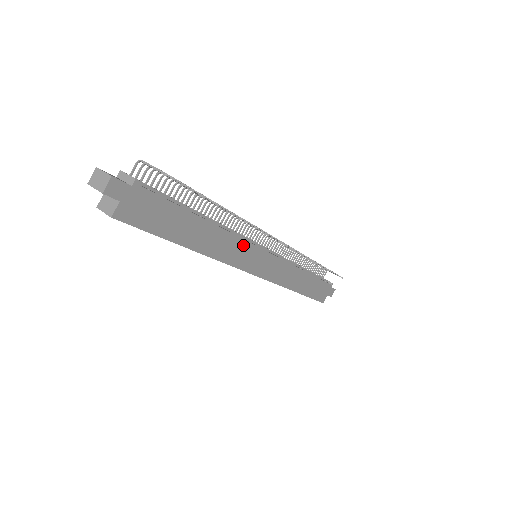
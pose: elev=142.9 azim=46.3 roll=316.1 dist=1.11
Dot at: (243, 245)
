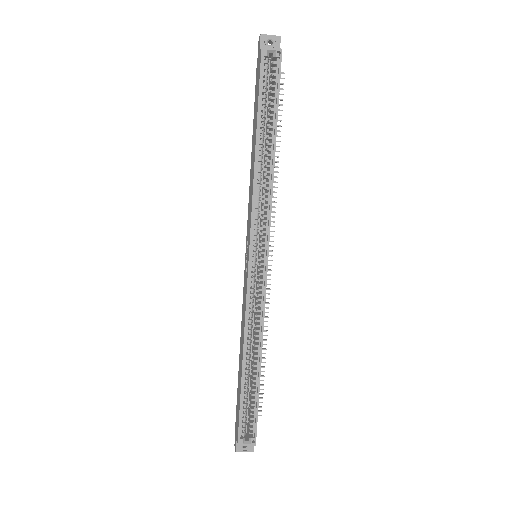
Dot at: occluded
